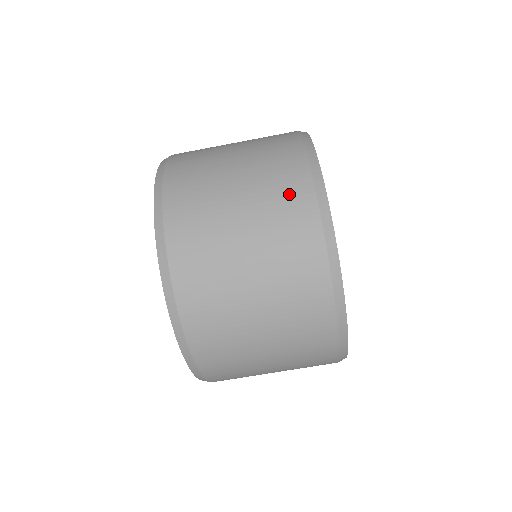
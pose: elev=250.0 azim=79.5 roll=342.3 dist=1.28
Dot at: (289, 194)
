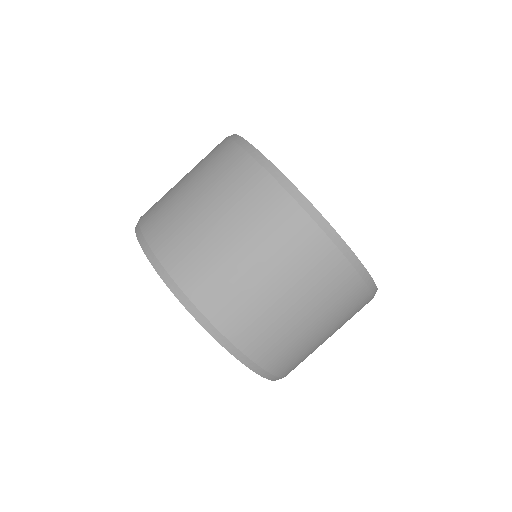
Dot at: (263, 202)
